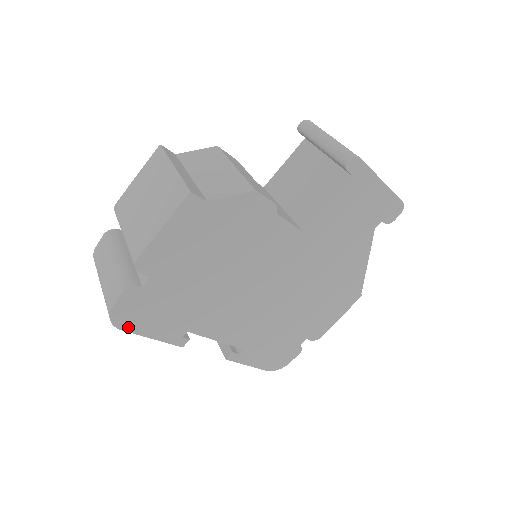
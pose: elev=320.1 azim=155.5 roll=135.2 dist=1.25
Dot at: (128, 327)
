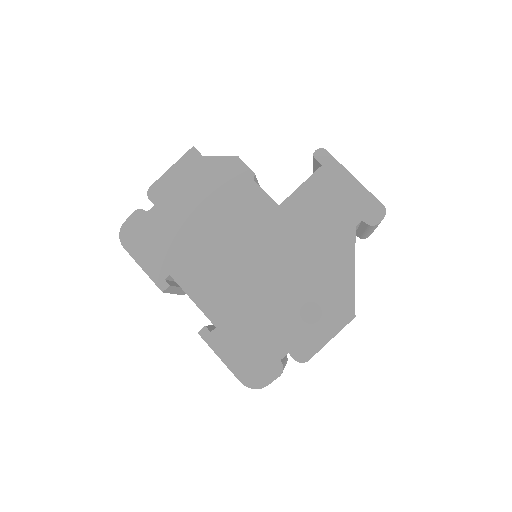
Dot at: (129, 247)
